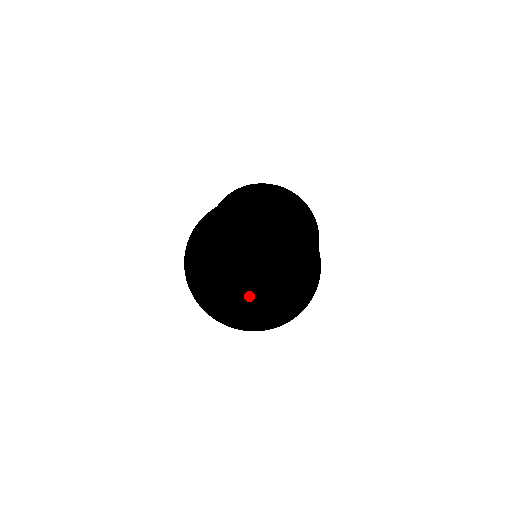
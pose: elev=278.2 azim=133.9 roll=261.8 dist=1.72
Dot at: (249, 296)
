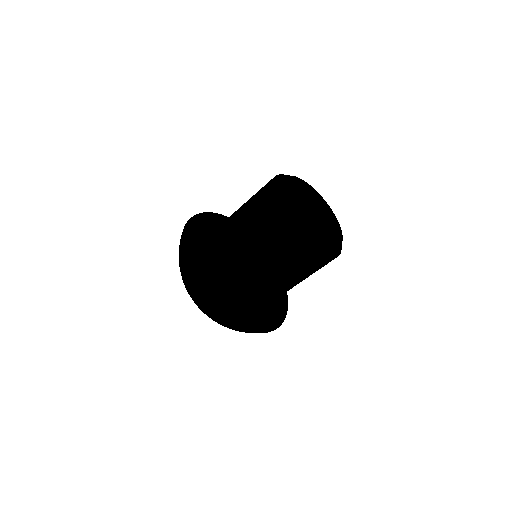
Dot at: (269, 262)
